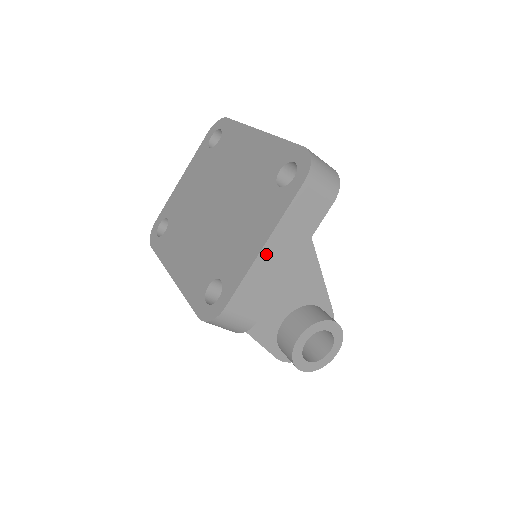
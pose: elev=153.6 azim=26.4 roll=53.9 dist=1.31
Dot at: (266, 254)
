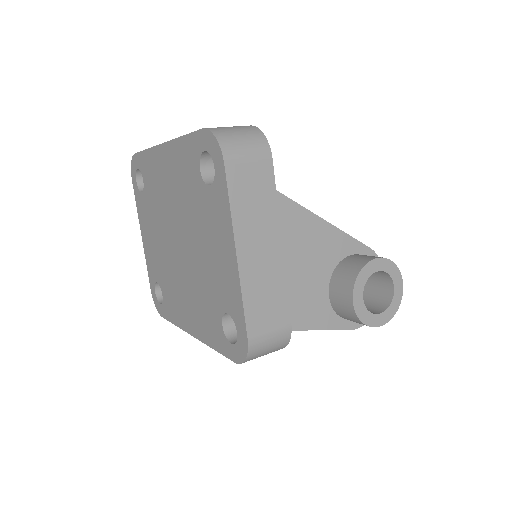
Dot at: (245, 260)
